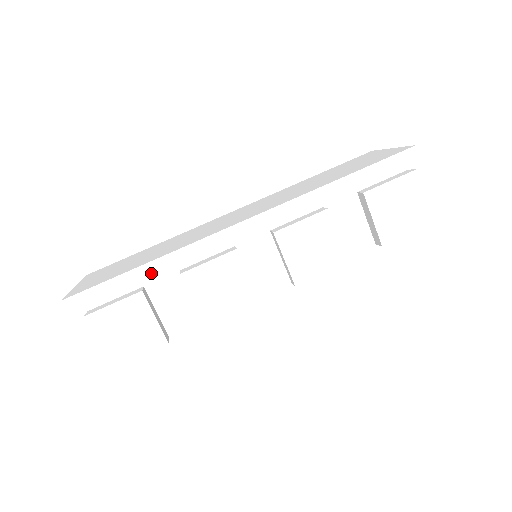
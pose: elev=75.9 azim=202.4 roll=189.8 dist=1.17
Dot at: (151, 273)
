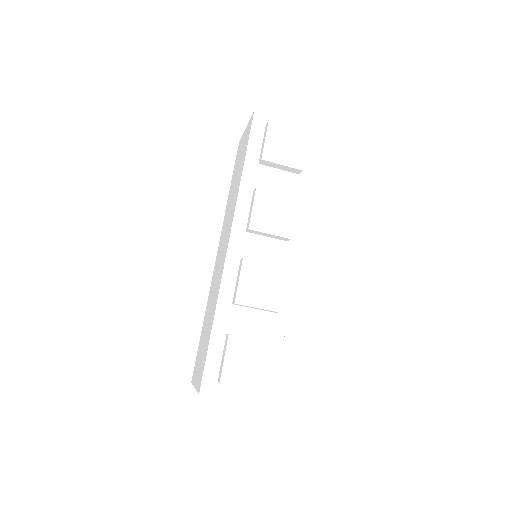
Dot at: (221, 324)
